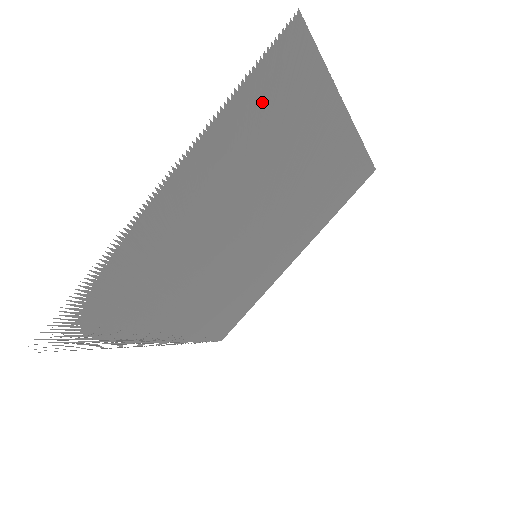
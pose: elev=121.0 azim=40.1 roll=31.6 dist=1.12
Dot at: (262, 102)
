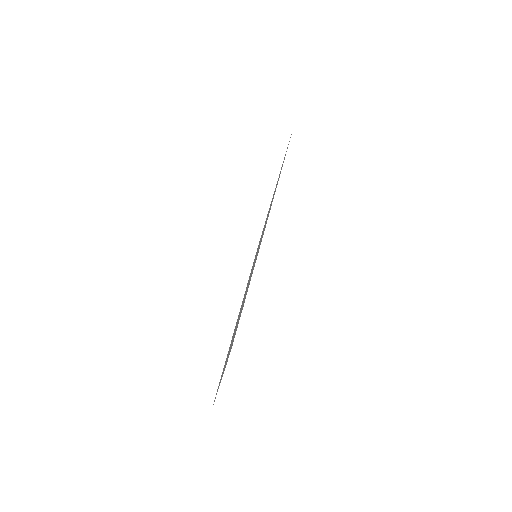
Dot at: occluded
